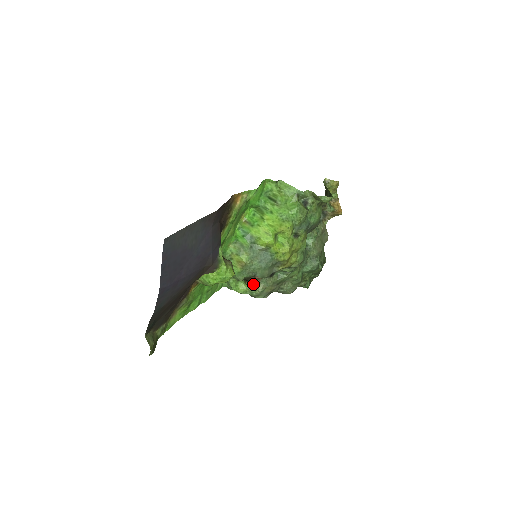
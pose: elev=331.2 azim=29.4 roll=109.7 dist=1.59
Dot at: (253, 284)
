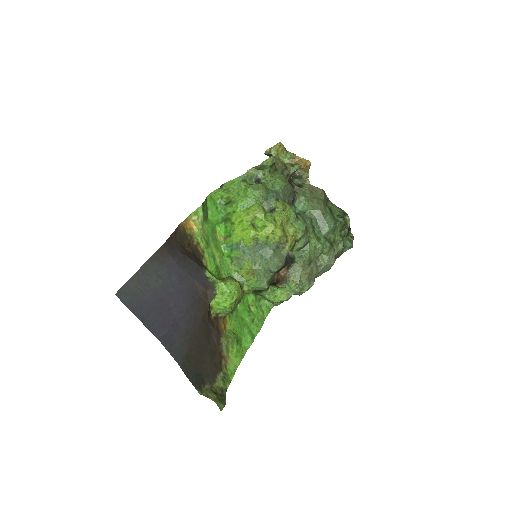
Dot at: (286, 282)
